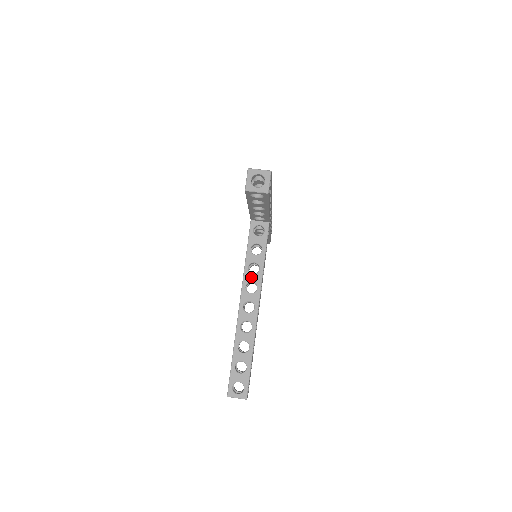
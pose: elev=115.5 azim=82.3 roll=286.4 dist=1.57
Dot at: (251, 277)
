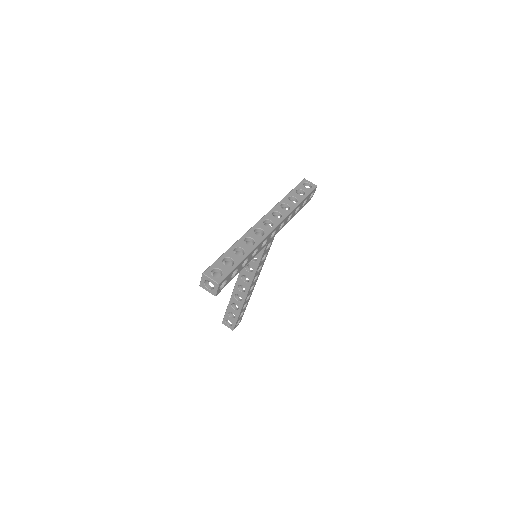
Dot at: (246, 272)
